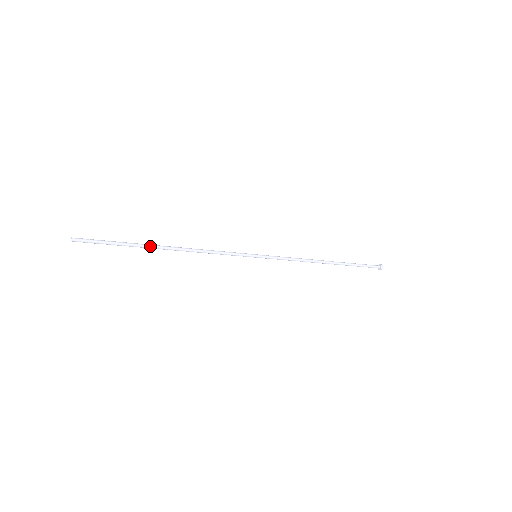
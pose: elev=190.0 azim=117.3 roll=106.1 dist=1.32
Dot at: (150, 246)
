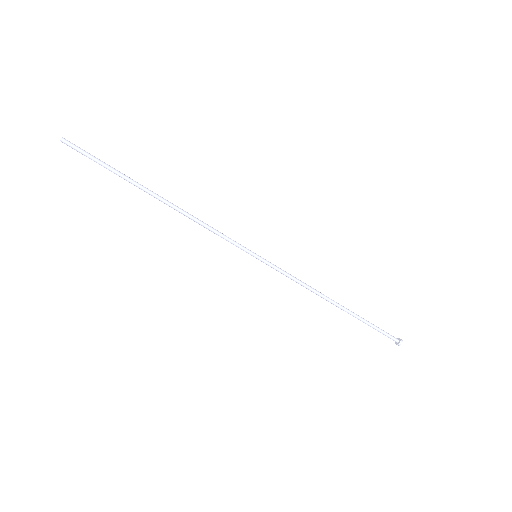
Dot at: (142, 185)
